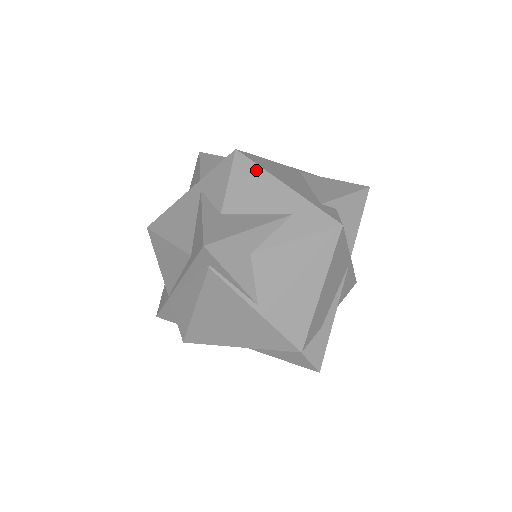
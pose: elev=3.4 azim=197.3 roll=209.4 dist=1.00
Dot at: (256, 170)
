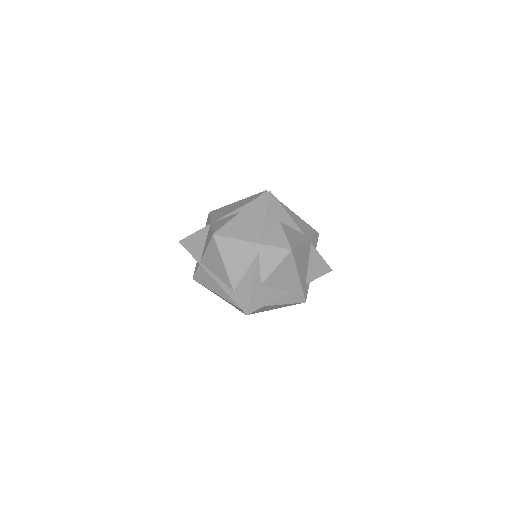
Dot at: (292, 265)
